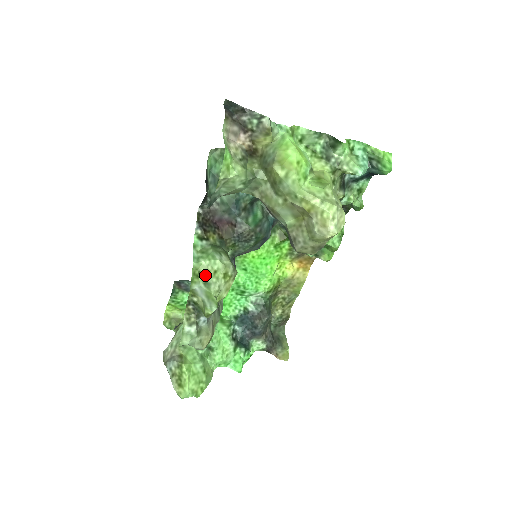
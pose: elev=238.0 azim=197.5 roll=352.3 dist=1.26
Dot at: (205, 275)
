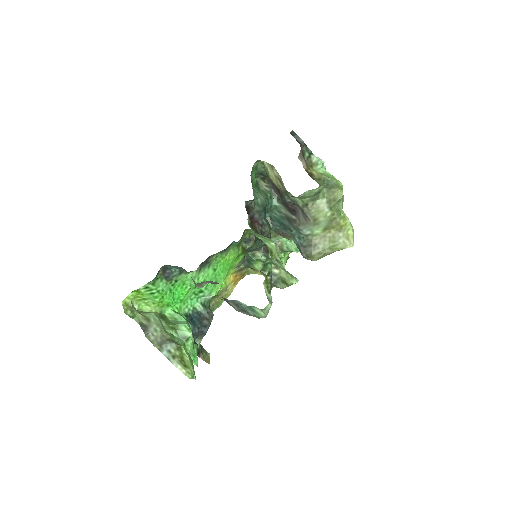
Dot at: (275, 254)
